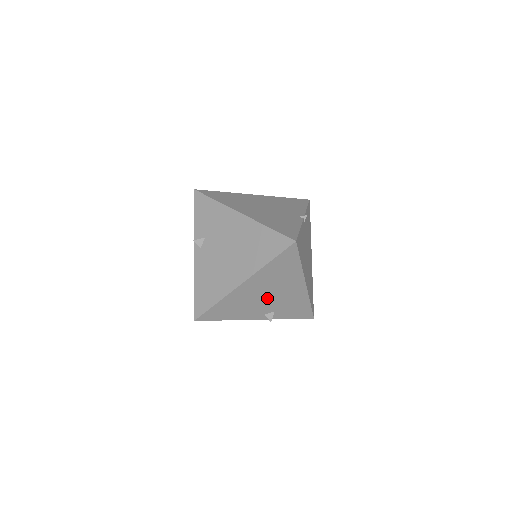
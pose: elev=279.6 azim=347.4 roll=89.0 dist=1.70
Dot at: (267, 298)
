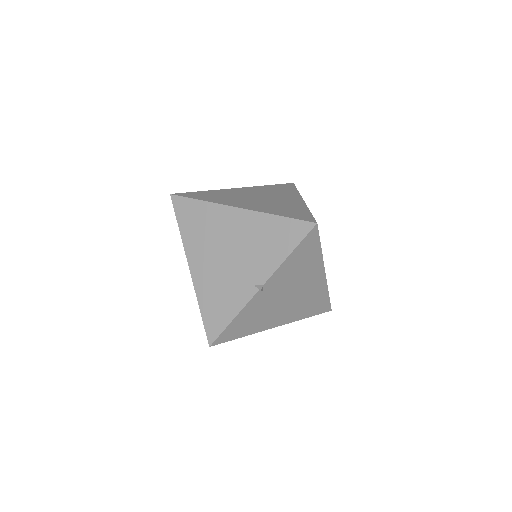
Dot at: occluded
